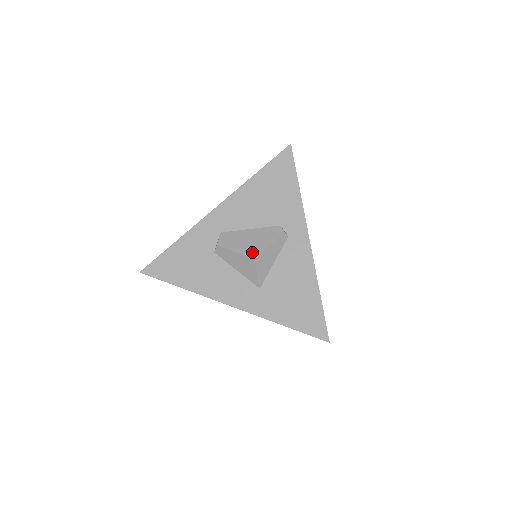
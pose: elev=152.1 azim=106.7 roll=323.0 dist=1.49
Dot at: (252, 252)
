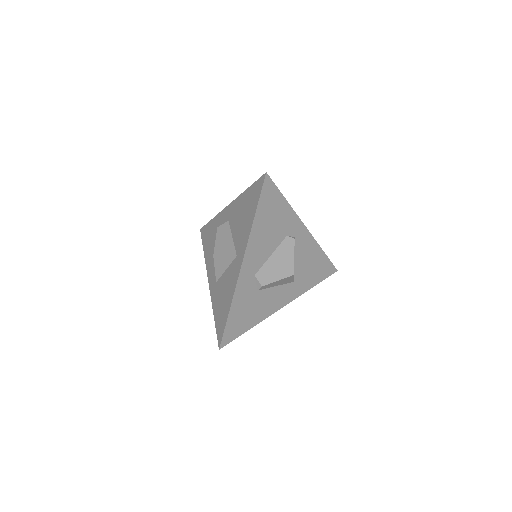
Dot at: (288, 271)
